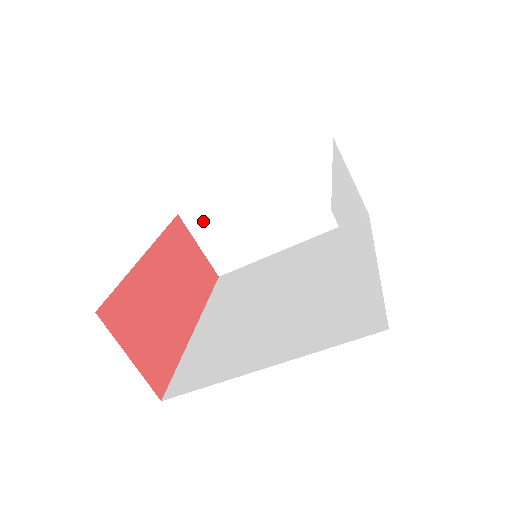
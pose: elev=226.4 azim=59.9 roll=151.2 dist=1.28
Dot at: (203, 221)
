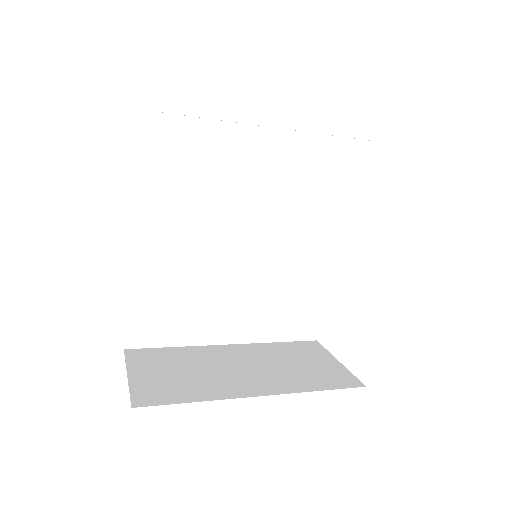
Dot at: occluded
